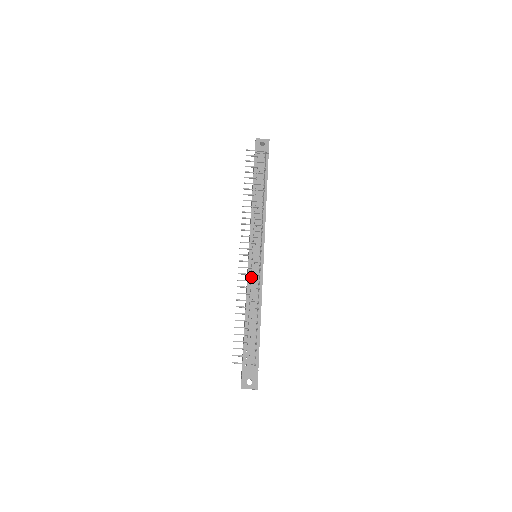
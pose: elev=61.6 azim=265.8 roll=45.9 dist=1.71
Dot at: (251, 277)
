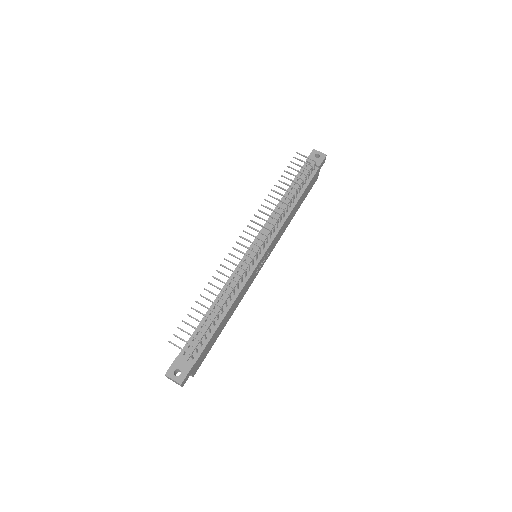
Dot at: (238, 271)
